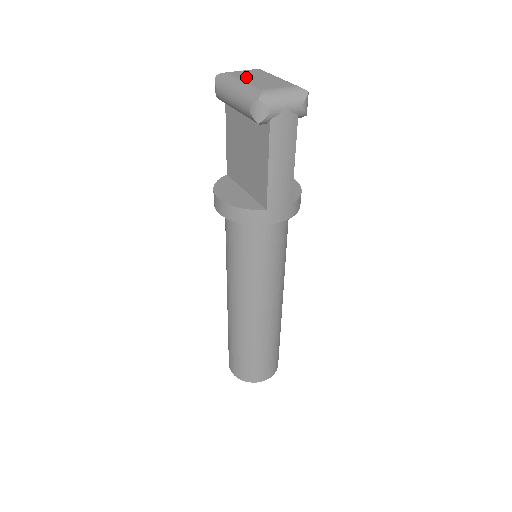
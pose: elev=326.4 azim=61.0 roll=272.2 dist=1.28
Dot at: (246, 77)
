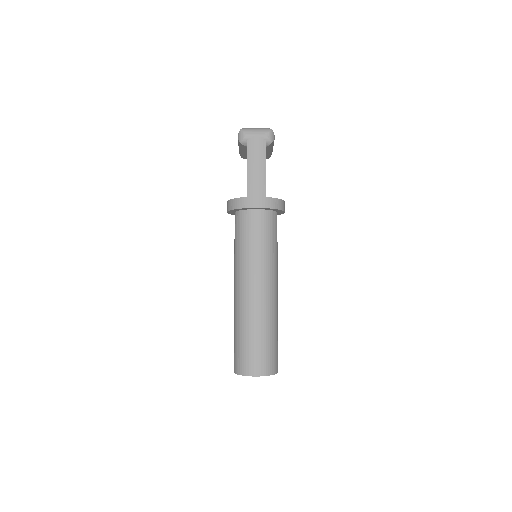
Dot at: occluded
